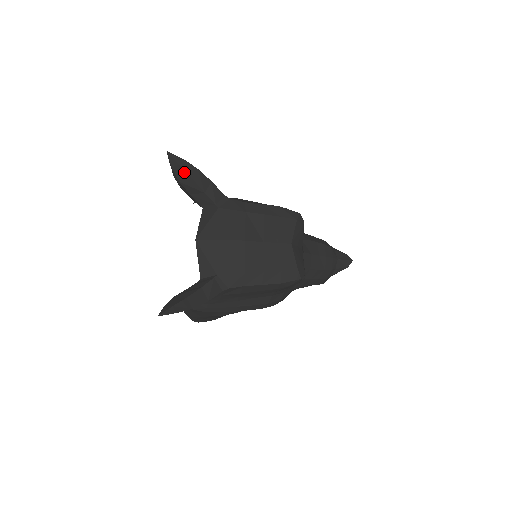
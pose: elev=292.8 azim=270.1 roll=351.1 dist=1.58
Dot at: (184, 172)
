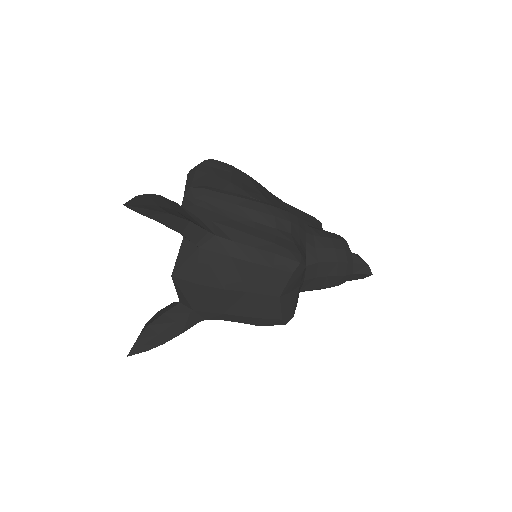
Dot at: occluded
